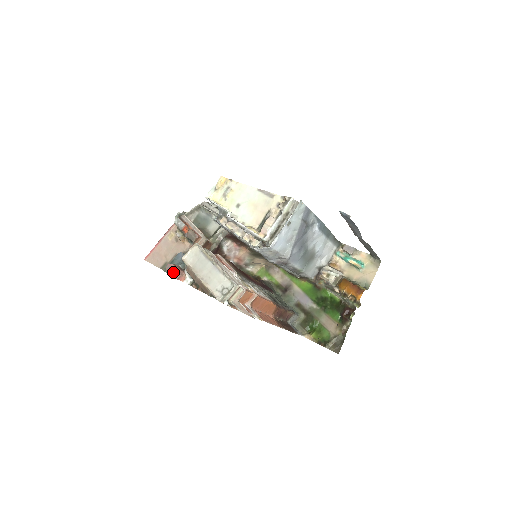
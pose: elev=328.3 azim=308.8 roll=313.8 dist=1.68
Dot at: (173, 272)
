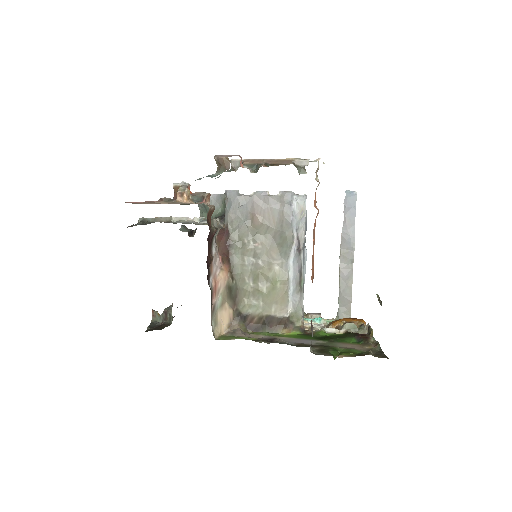
Dot at: occluded
